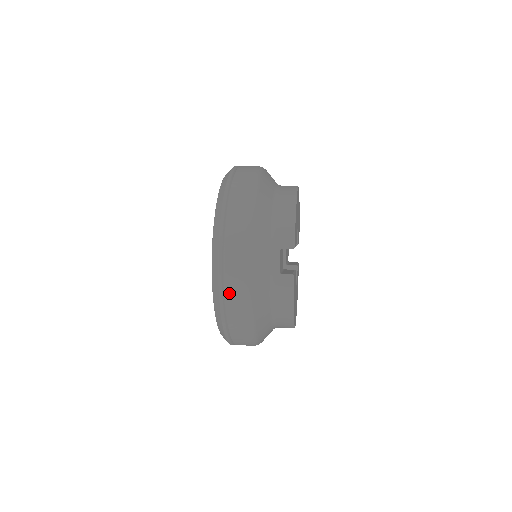
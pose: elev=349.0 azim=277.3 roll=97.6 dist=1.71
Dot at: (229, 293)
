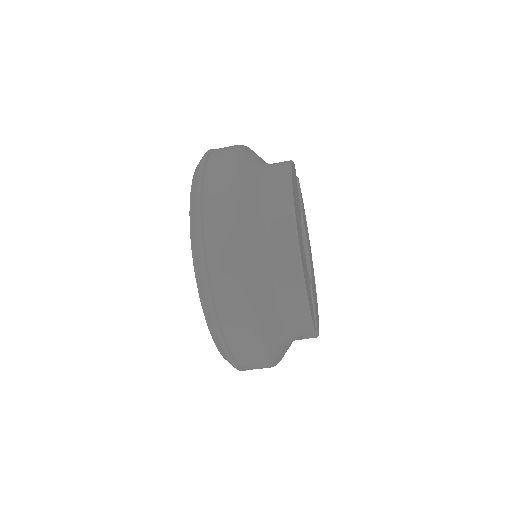
Dot at: occluded
